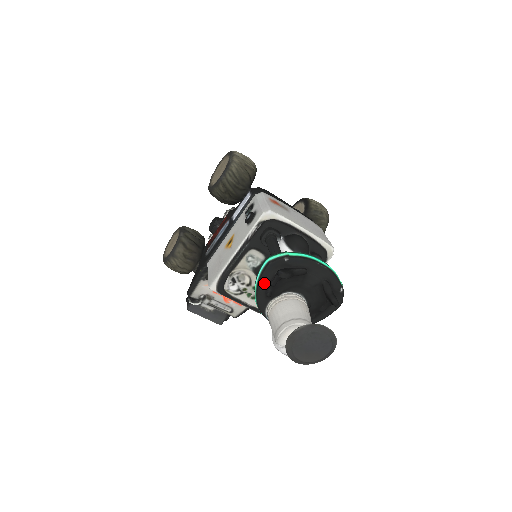
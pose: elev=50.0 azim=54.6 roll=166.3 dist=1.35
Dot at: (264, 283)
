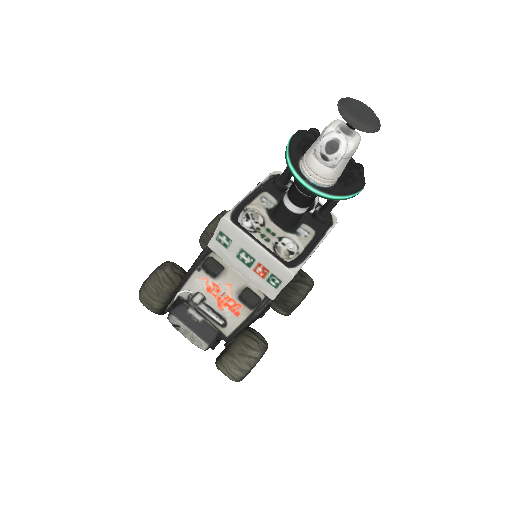
Dot at: (296, 142)
